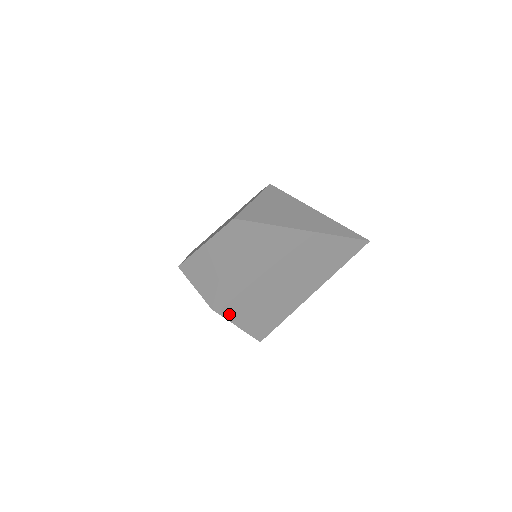
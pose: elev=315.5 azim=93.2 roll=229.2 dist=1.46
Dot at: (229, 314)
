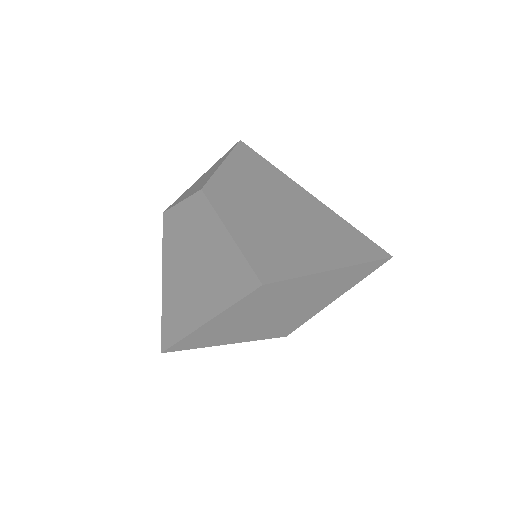
Dot at: (221, 210)
